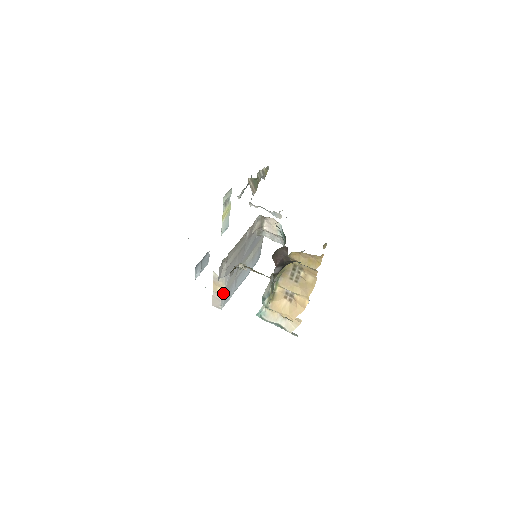
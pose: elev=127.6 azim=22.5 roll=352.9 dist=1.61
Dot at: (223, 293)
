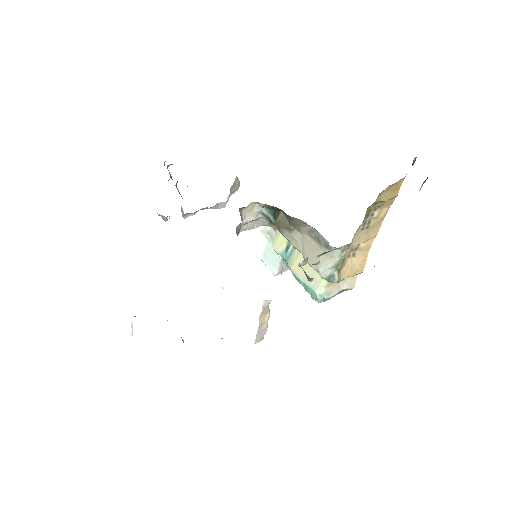
Dot at: (268, 318)
